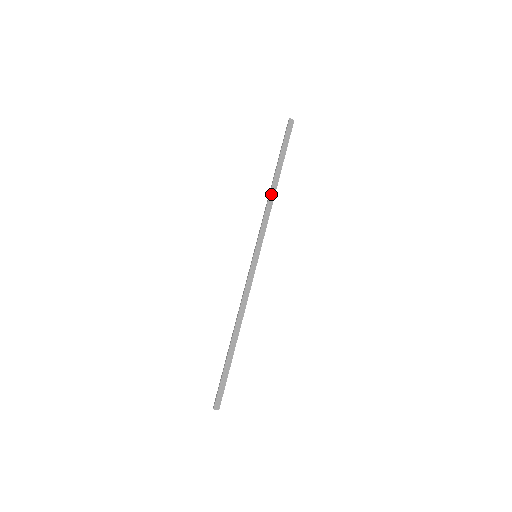
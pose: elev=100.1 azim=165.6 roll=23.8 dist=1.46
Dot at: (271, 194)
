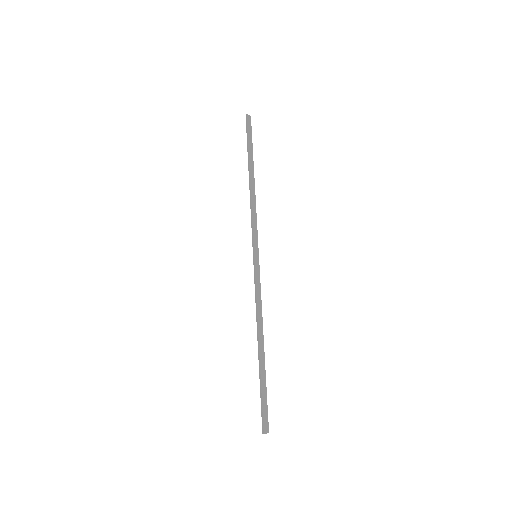
Dot at: (252, 190)
